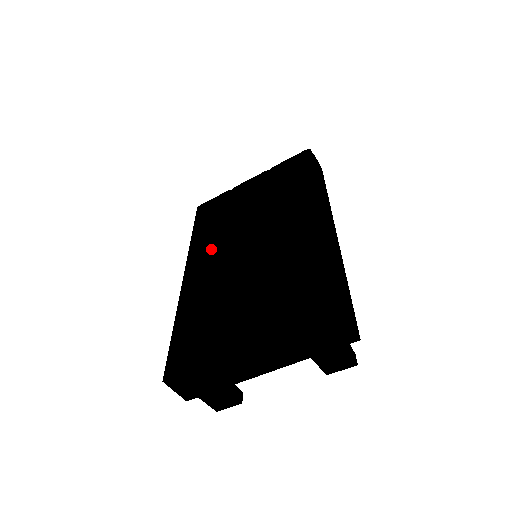
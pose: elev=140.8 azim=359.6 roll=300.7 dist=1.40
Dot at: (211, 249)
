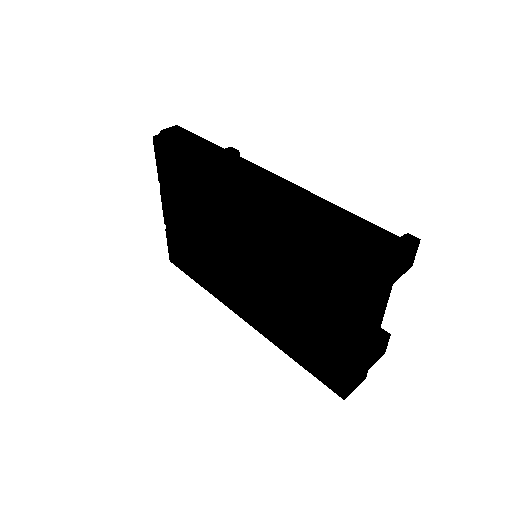
Dot at: (228, 288)
